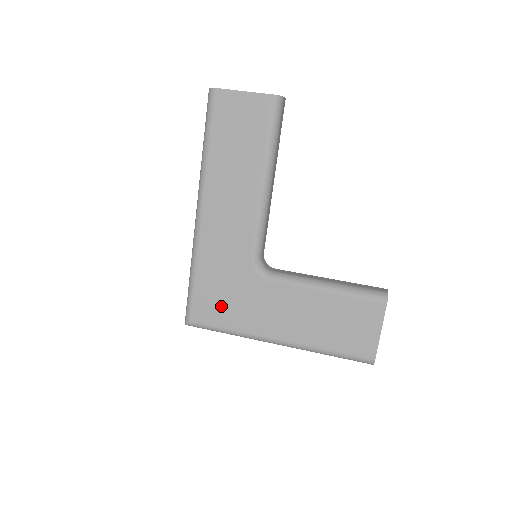
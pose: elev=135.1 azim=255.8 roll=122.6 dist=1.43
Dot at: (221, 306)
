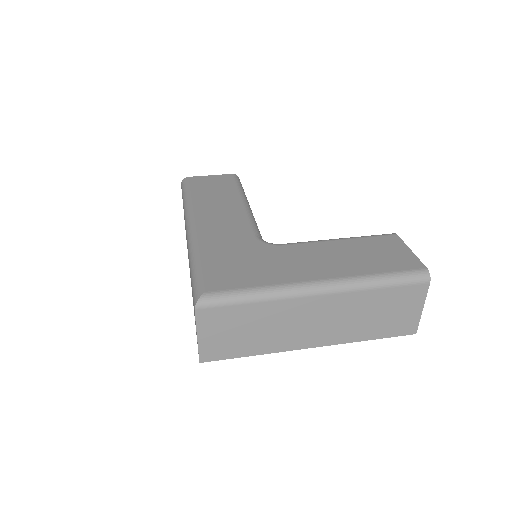
Dot at: (238, 272)
